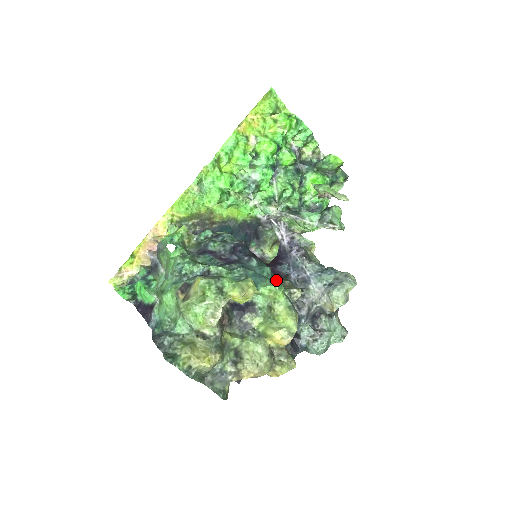
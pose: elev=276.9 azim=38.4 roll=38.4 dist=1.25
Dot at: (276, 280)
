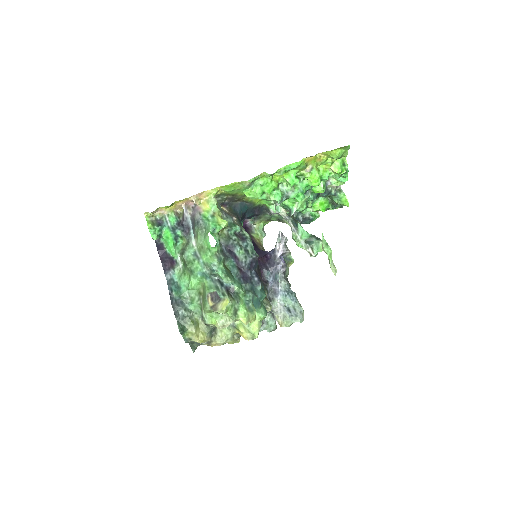
Dot at: occluded
